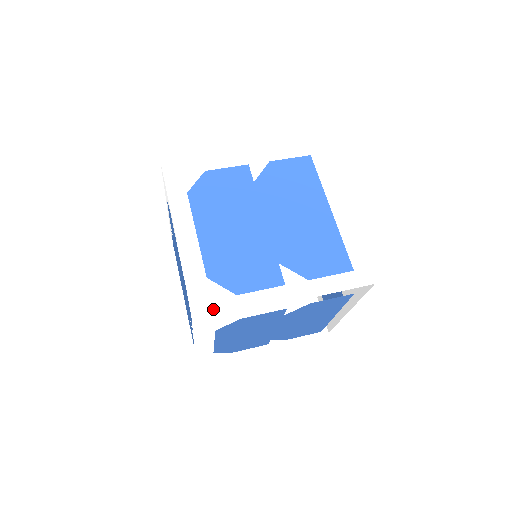
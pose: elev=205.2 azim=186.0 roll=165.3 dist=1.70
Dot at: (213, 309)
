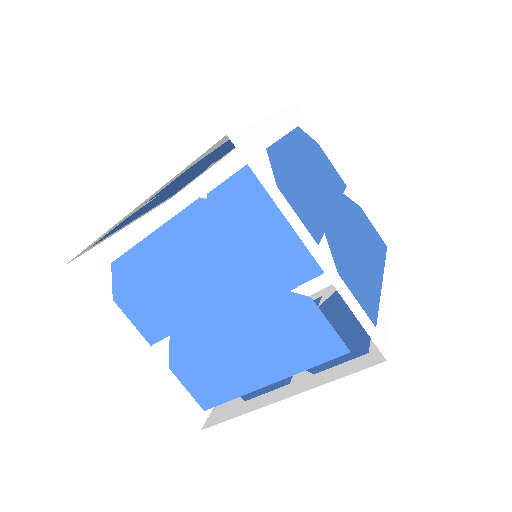
Dot at: (251, 158)
